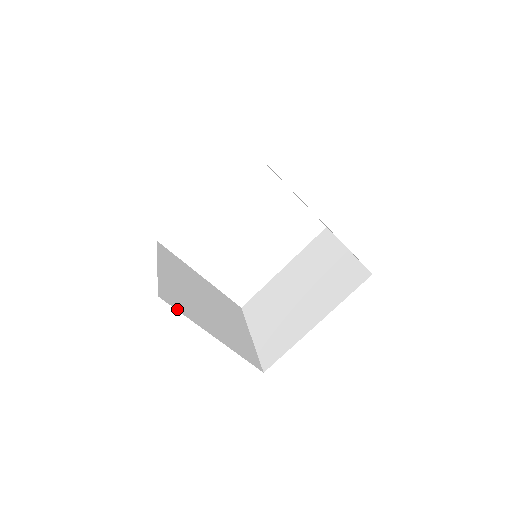
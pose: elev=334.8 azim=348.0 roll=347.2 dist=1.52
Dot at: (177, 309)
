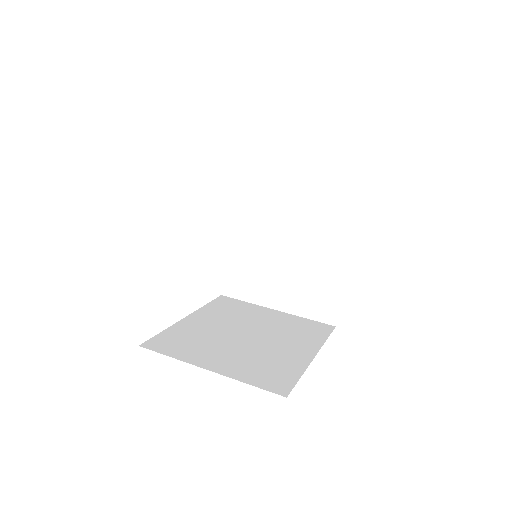
Dot at: (295, 382)
